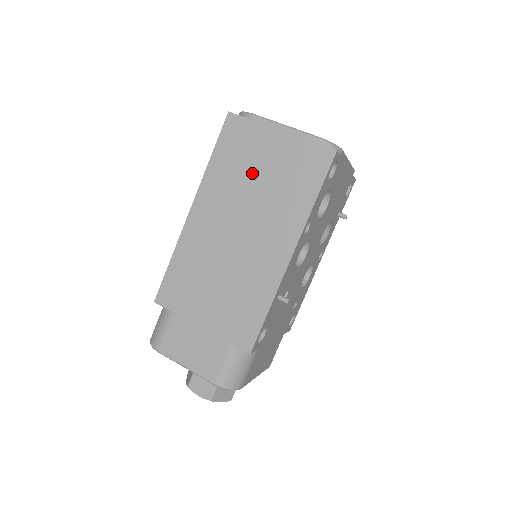
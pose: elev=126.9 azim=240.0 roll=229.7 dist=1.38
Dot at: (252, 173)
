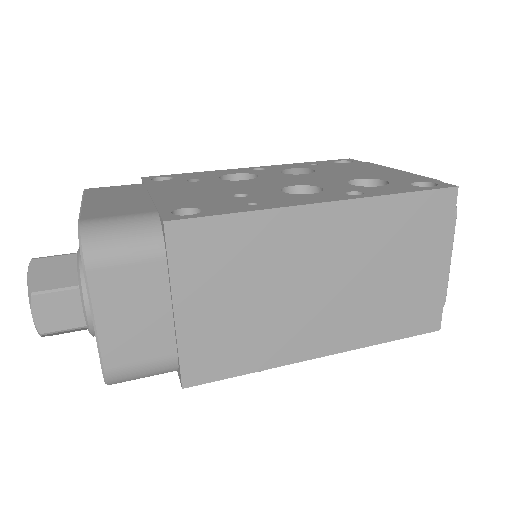
Dot at: (396, 259)
